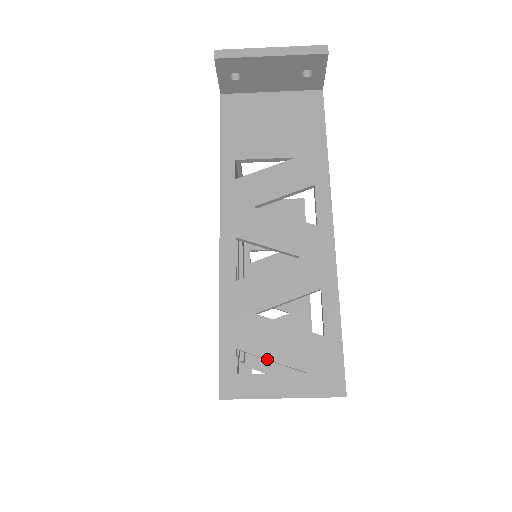
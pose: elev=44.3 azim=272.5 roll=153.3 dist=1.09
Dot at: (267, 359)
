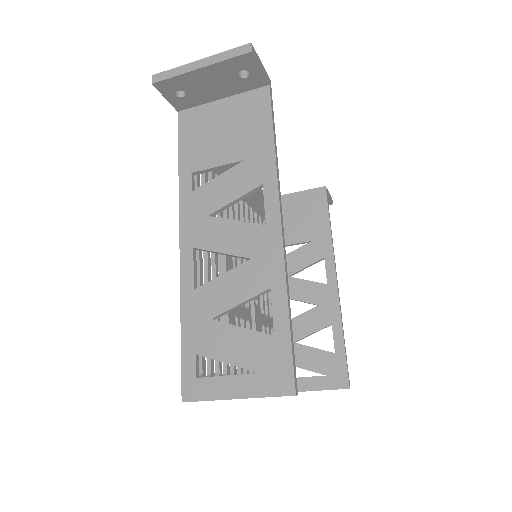
Dot at: occluded
